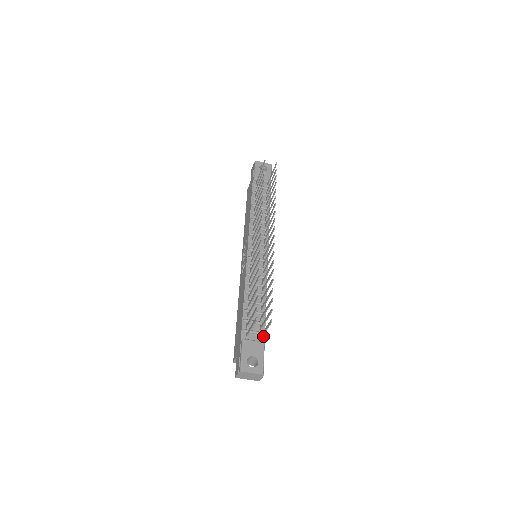
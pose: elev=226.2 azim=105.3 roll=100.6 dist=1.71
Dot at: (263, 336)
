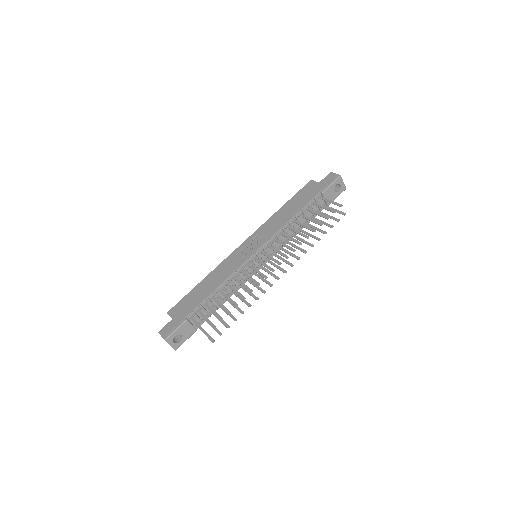
Dot at: (201, 324)
